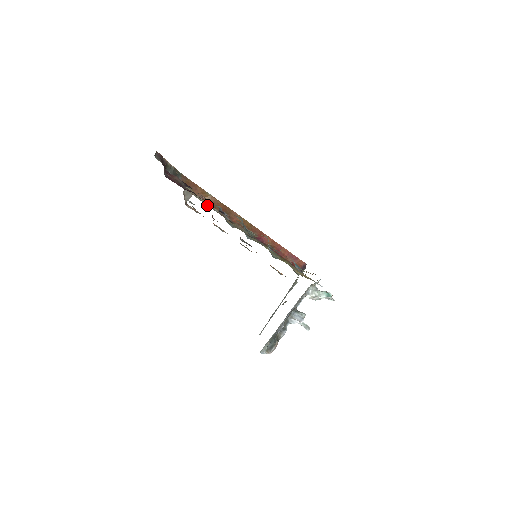
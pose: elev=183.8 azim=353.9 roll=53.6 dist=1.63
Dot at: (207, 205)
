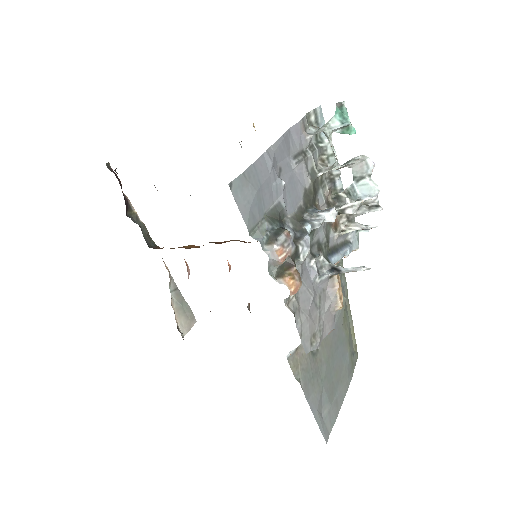
Dot at: occluded
